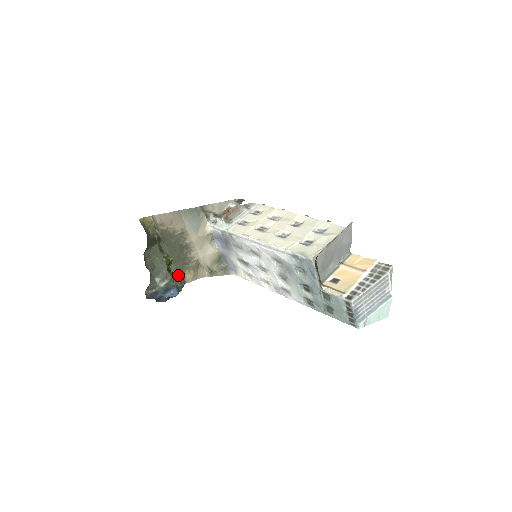
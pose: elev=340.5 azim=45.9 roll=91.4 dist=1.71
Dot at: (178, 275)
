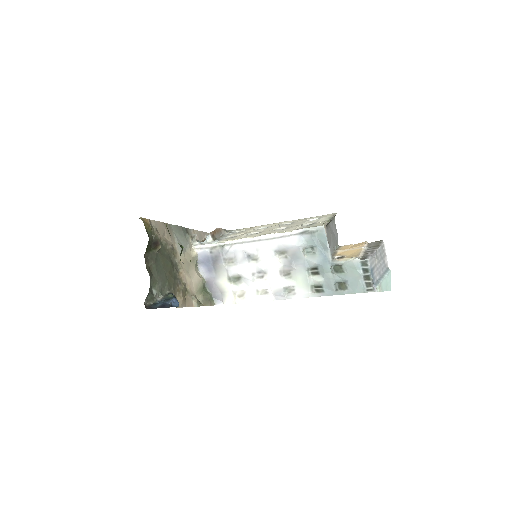
Dot at: occluded
